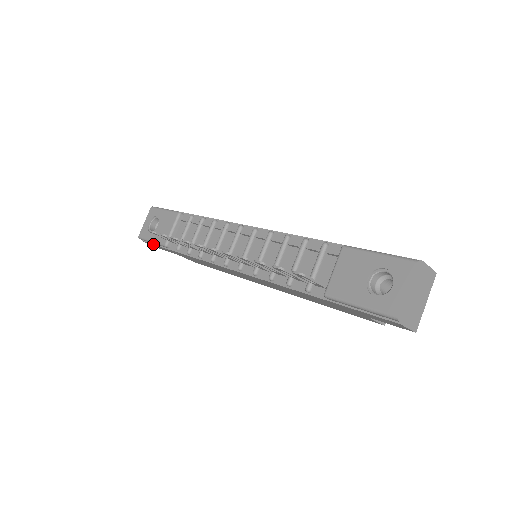
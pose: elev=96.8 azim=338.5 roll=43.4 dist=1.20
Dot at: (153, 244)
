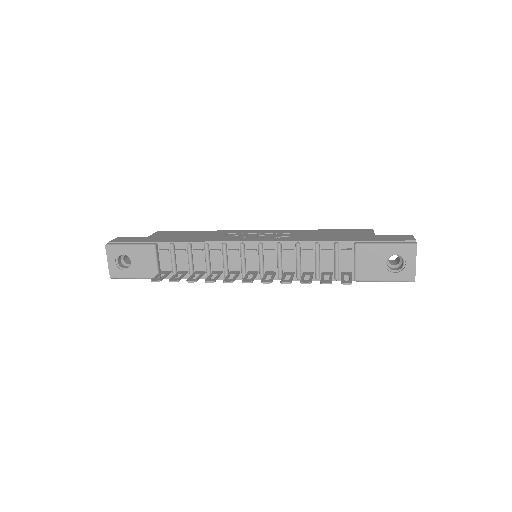
Dot at: (134, 278)
